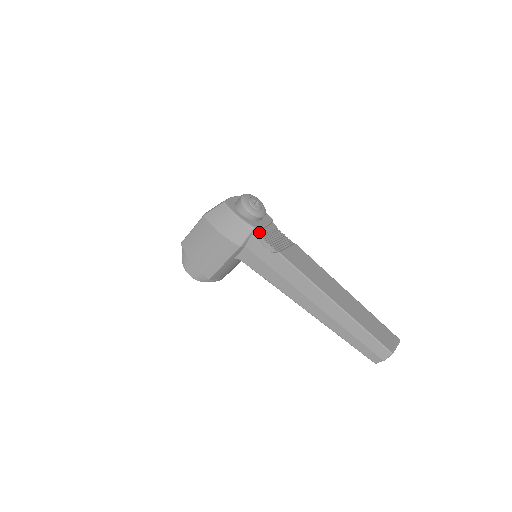
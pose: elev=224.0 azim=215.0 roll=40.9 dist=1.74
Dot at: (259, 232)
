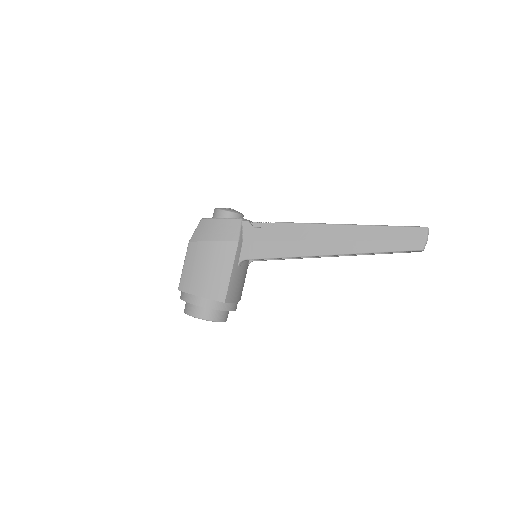
Dot at: (248, 221)
